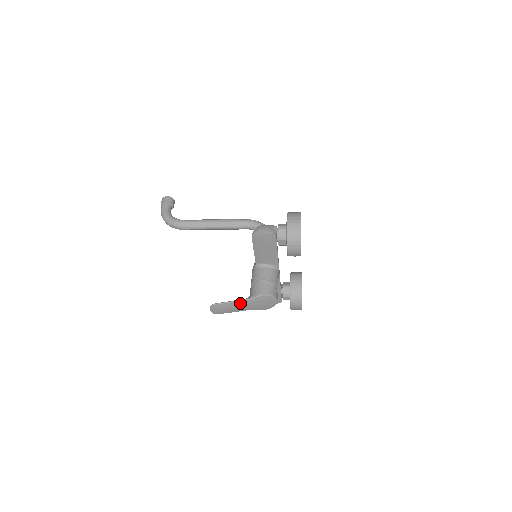
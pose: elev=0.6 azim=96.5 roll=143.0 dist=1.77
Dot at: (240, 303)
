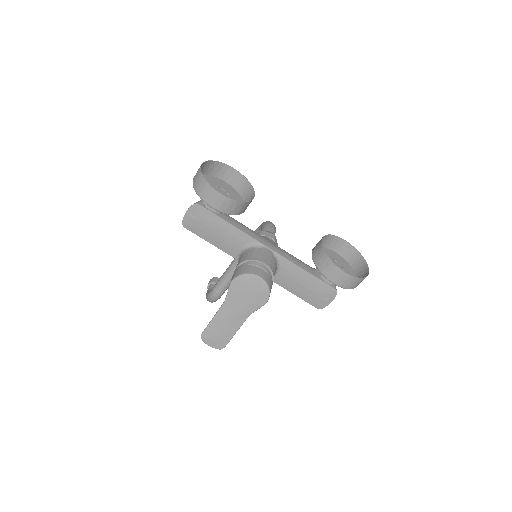
Dot at: (223, 312)
